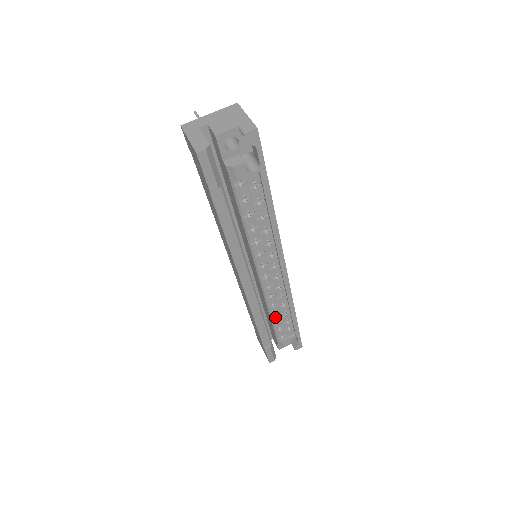
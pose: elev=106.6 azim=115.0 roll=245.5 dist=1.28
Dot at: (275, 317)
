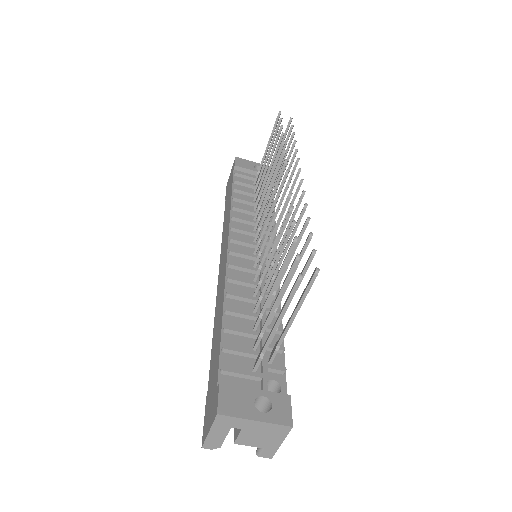
Dot at: occluded
